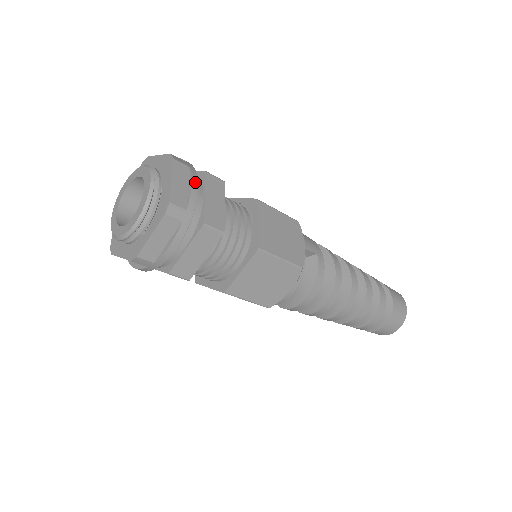
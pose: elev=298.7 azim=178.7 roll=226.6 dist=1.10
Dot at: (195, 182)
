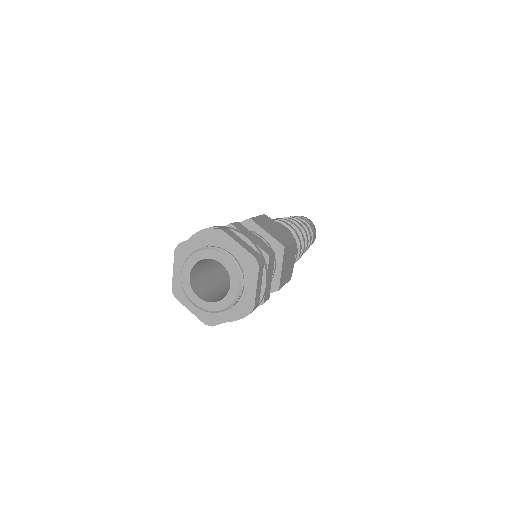
Dot at: (267, 279)
